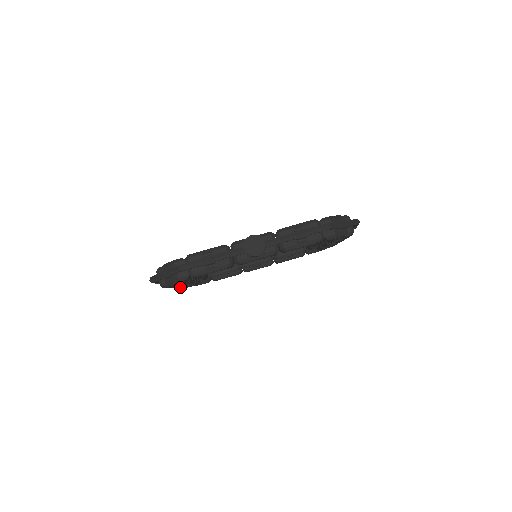
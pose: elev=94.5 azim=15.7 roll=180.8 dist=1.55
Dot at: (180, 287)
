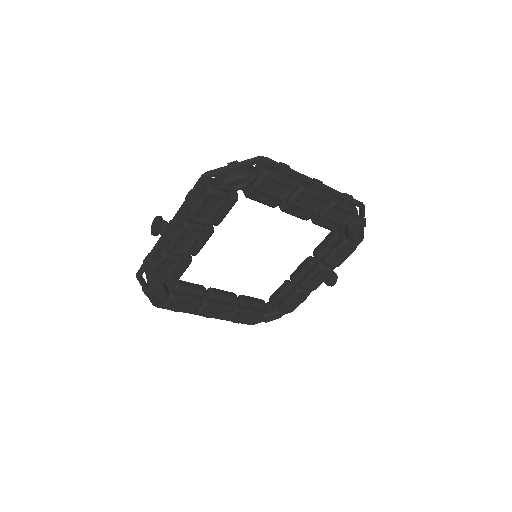
Dot at: (223, 317)
